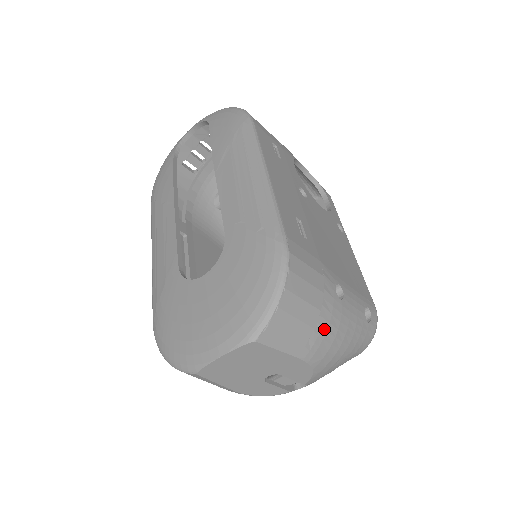
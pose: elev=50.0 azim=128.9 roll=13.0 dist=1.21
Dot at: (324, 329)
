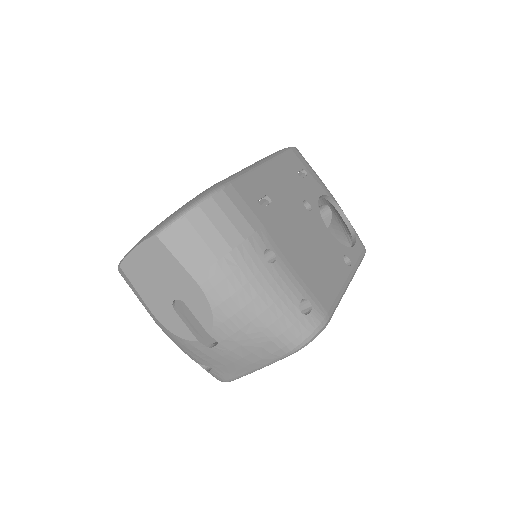
Dot at: (230, 268)
